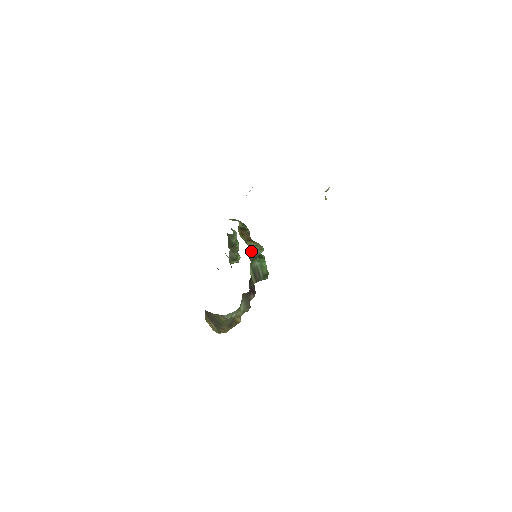
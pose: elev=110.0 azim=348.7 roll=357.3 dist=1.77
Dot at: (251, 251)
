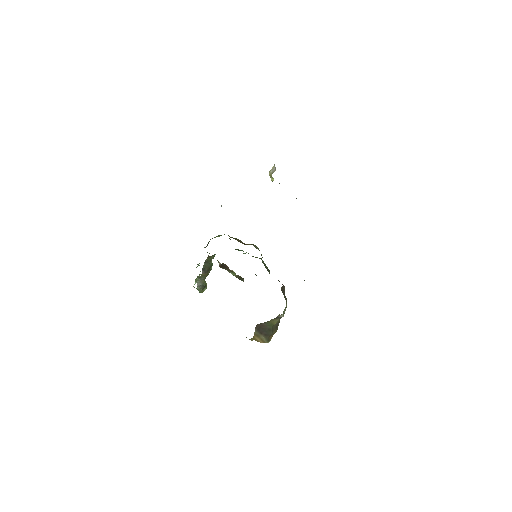
Dot at: occluded
